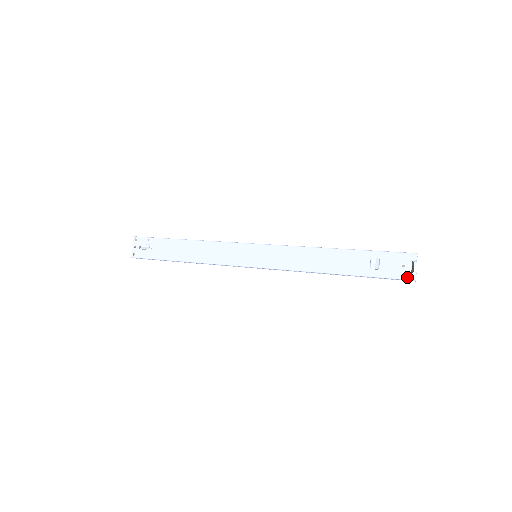
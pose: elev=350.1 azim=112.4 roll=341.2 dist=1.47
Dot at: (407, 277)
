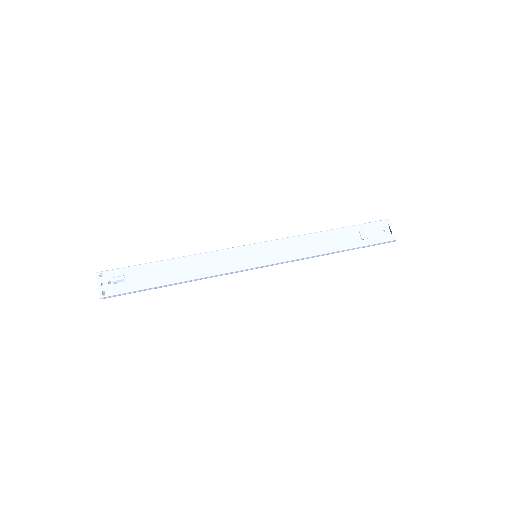
Dot at: (390, 238)
